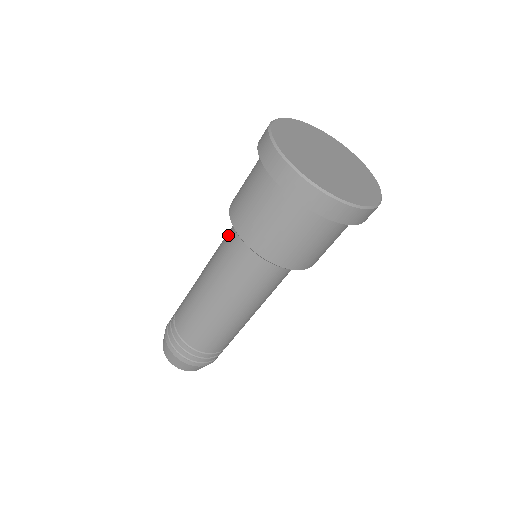
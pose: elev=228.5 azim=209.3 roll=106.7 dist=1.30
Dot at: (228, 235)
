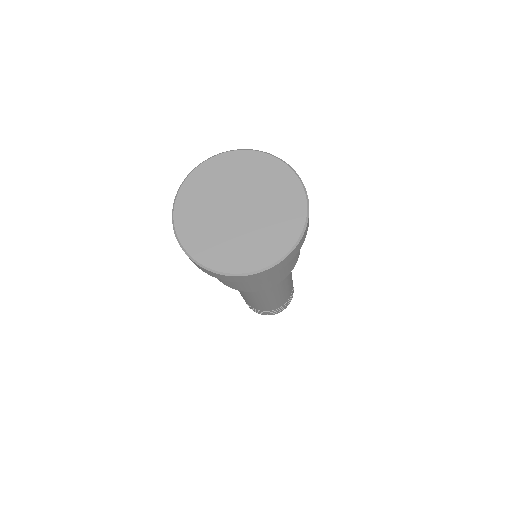
Dot at: occluded
